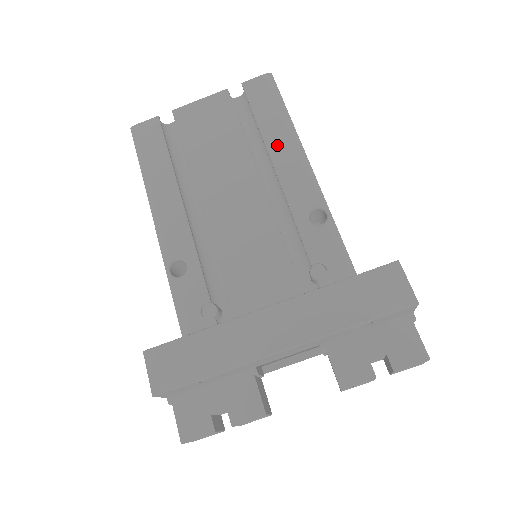
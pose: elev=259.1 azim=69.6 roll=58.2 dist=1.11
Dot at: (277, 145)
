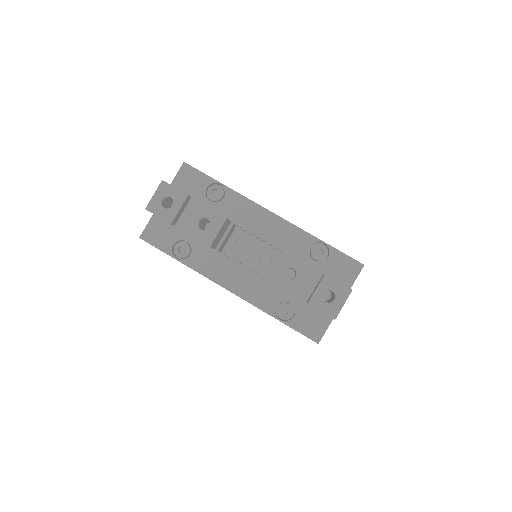
Dot at: occluded
